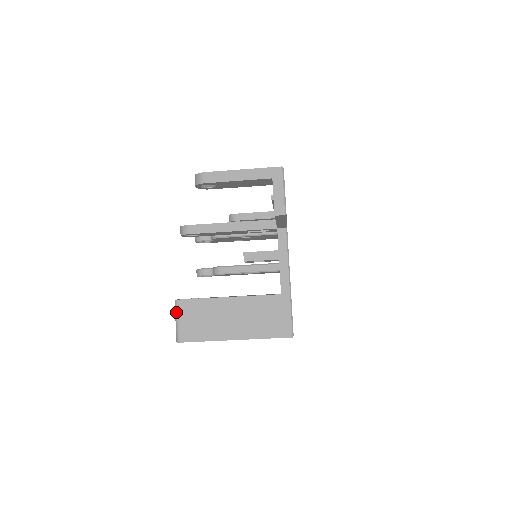
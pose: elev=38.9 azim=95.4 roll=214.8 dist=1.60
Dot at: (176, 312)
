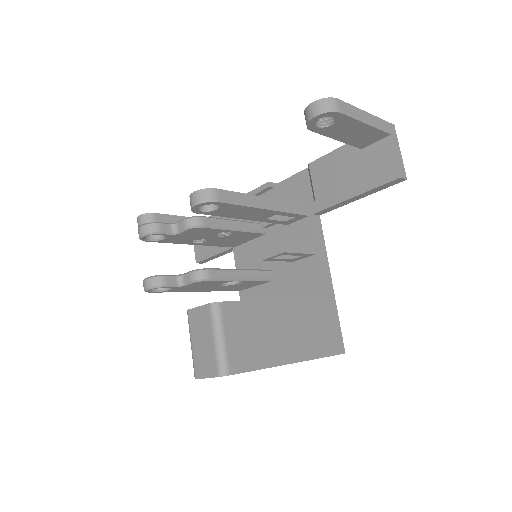
Dot at: (218, 323)
